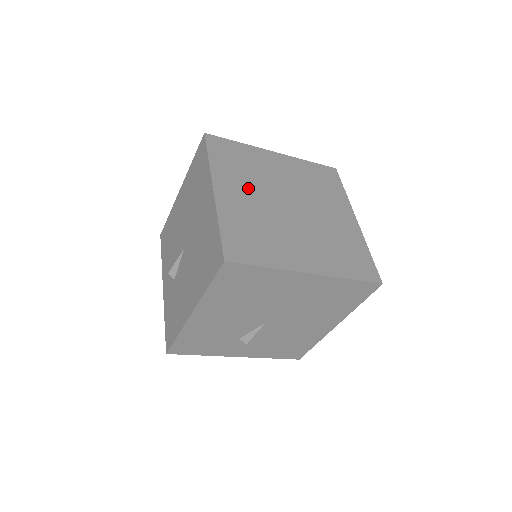
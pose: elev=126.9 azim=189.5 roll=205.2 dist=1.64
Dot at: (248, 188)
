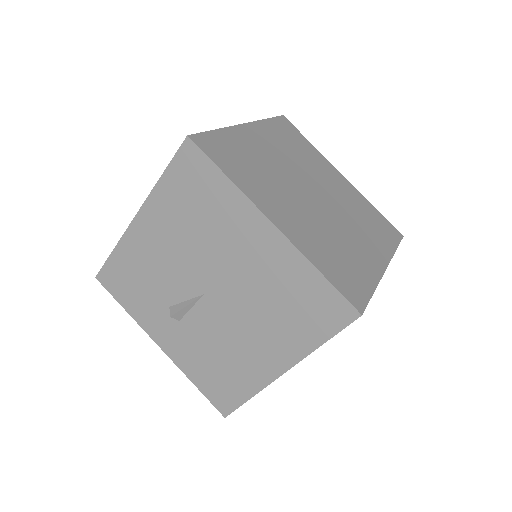
Dot at: (282, 153)
